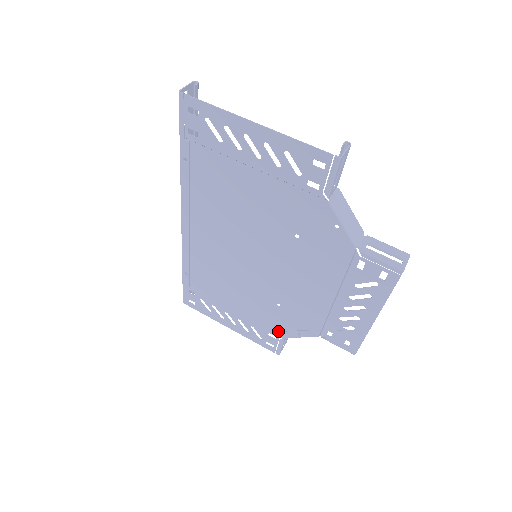
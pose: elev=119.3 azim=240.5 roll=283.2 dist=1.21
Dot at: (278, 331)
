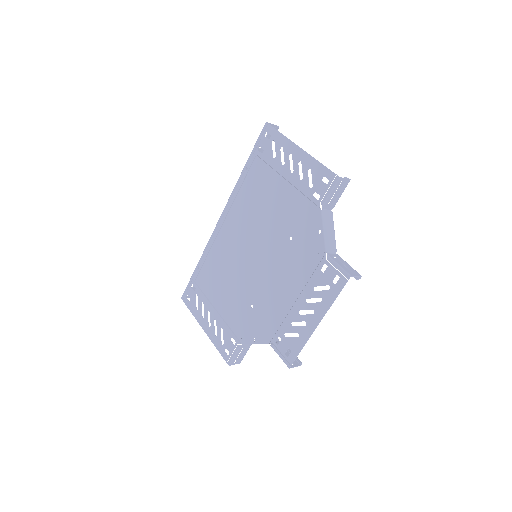
Dot at: (240, 336)
